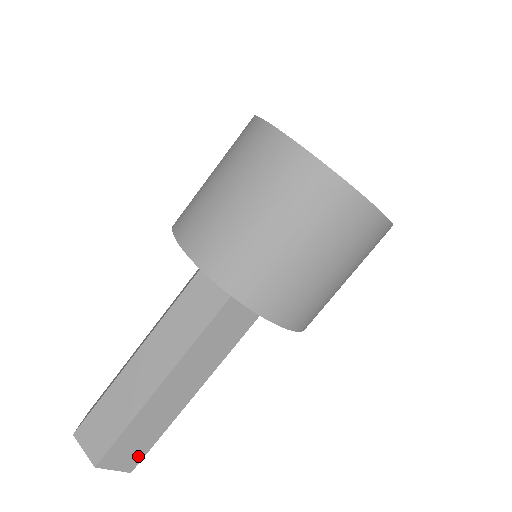
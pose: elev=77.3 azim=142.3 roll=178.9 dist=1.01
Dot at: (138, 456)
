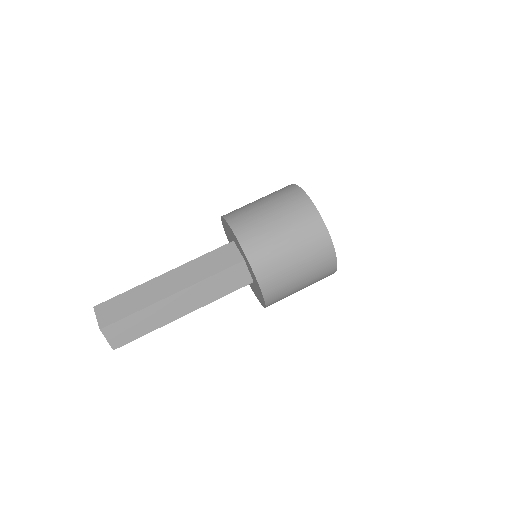
Dot at: (126, 340)
